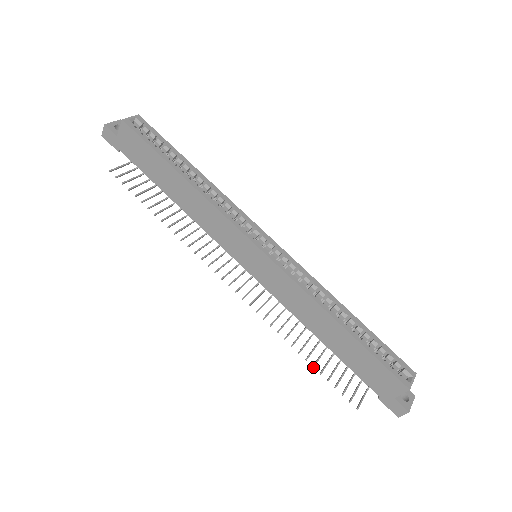
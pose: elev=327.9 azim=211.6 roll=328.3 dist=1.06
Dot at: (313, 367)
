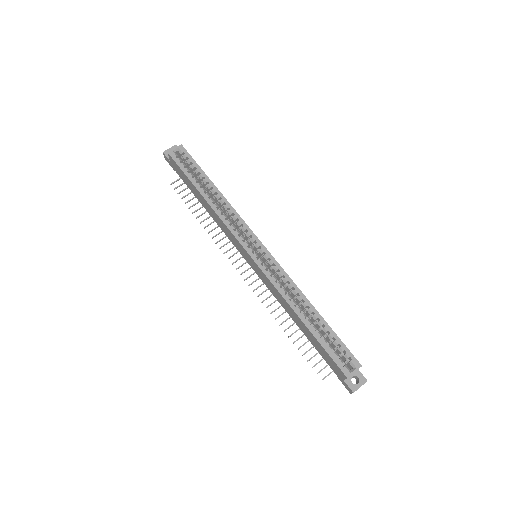
Dot at: (293, 343)
